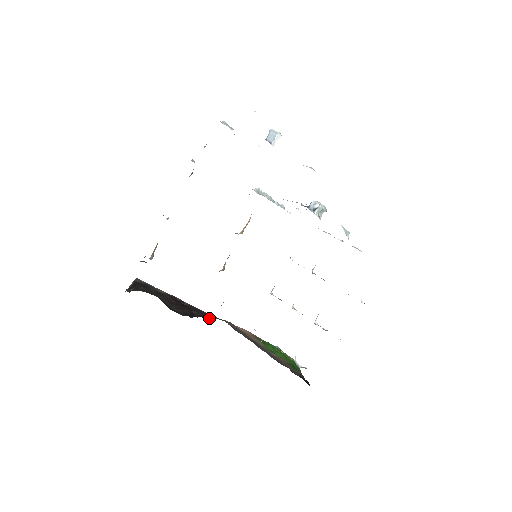
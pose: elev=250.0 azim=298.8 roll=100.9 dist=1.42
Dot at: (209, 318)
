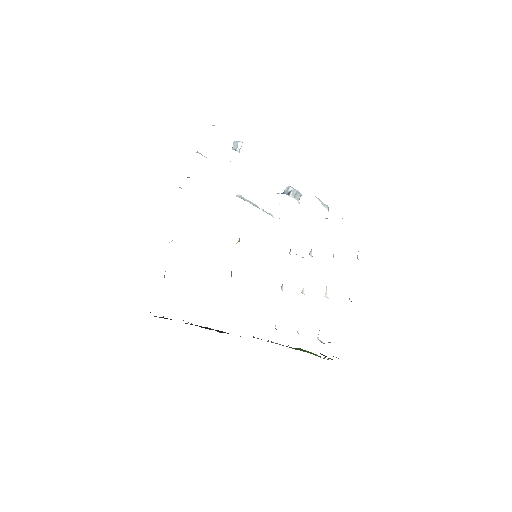
Dot at: occluded
